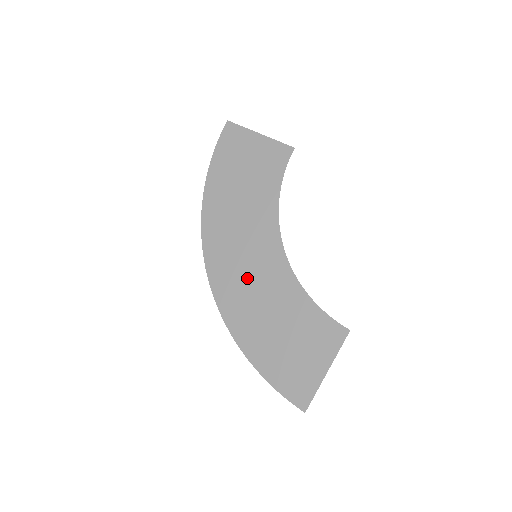
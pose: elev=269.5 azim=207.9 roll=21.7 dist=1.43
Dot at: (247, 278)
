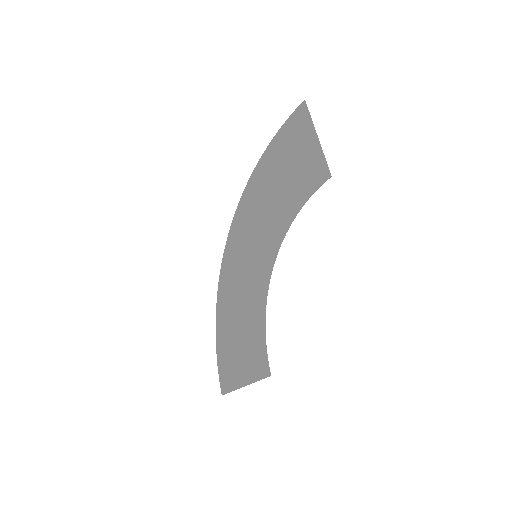
Dot at: (243, 268)
